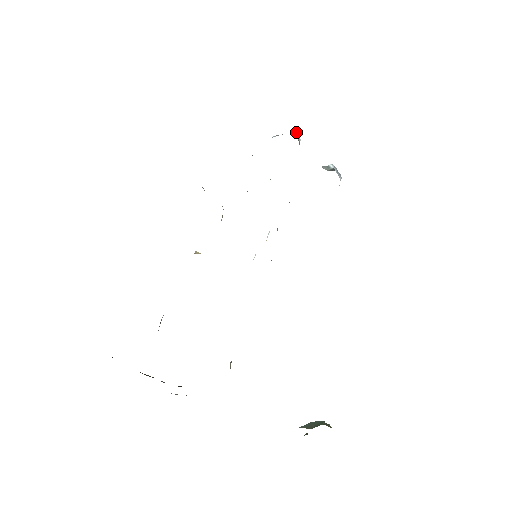
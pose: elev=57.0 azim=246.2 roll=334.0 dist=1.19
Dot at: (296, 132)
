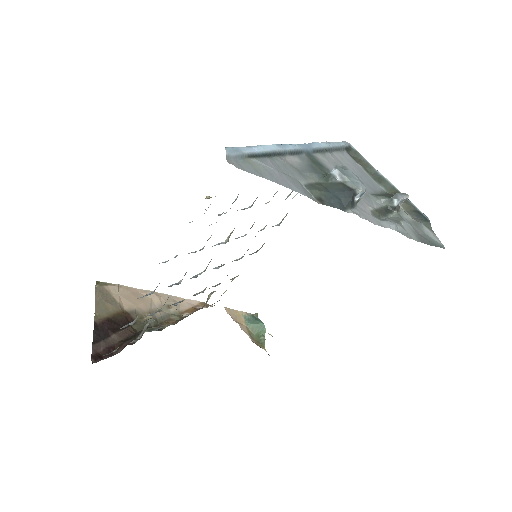
Dot at: (361, 193)
